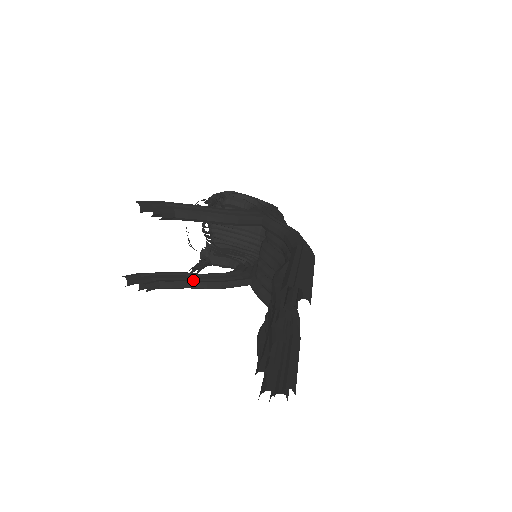
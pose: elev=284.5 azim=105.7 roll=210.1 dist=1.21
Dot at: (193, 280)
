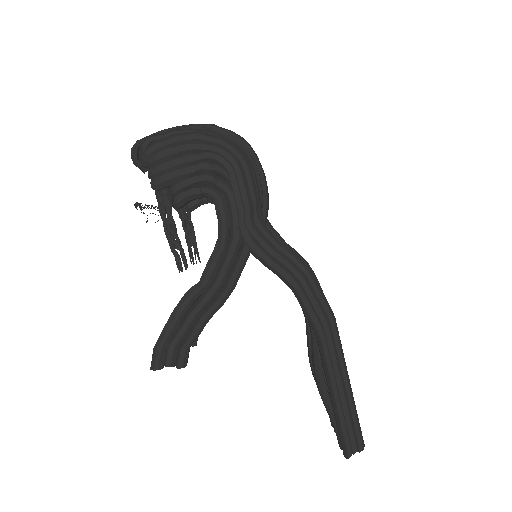
Dot at: occluded
